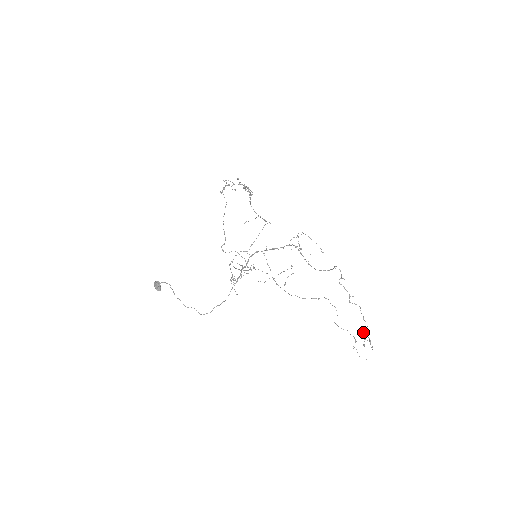
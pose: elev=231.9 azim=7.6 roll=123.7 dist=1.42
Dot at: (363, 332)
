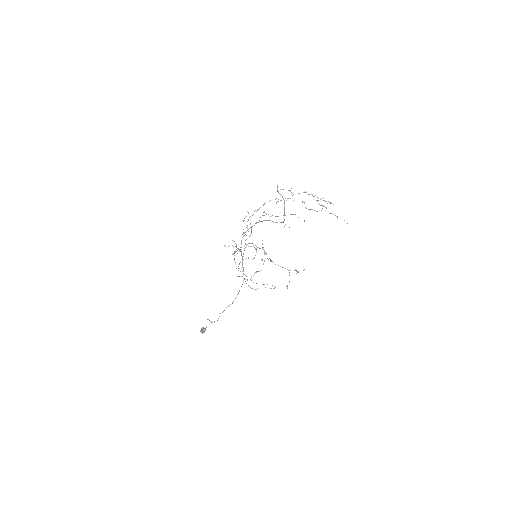
Dot at: (317, 201)
